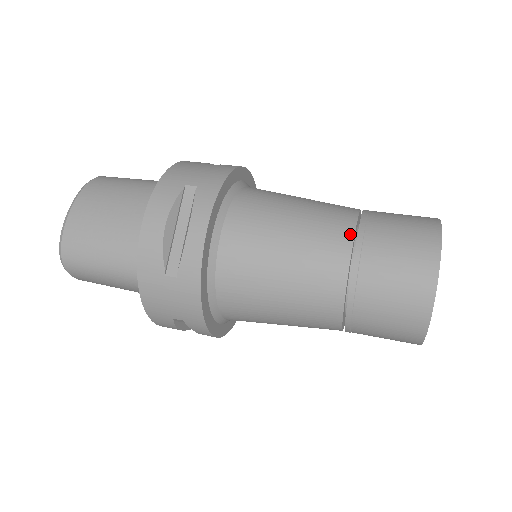
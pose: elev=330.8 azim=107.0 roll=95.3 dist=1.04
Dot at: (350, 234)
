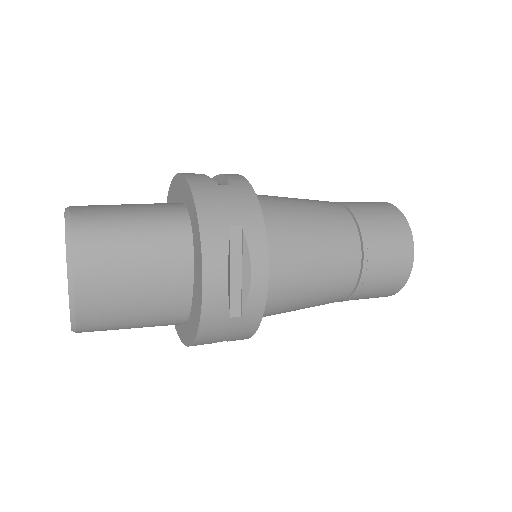
Dot at: occluded
